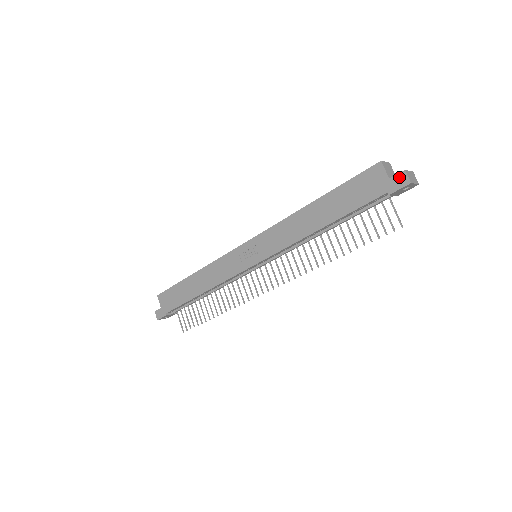
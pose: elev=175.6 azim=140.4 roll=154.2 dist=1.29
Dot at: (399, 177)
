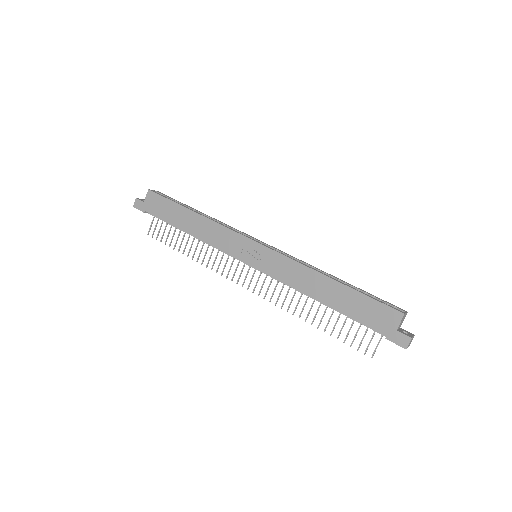
Dot at: (403, 337)
